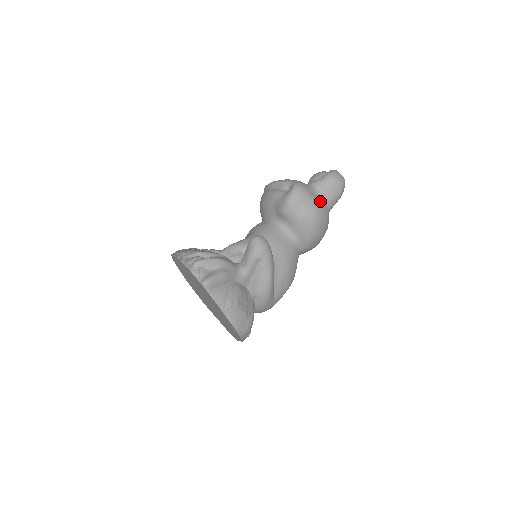
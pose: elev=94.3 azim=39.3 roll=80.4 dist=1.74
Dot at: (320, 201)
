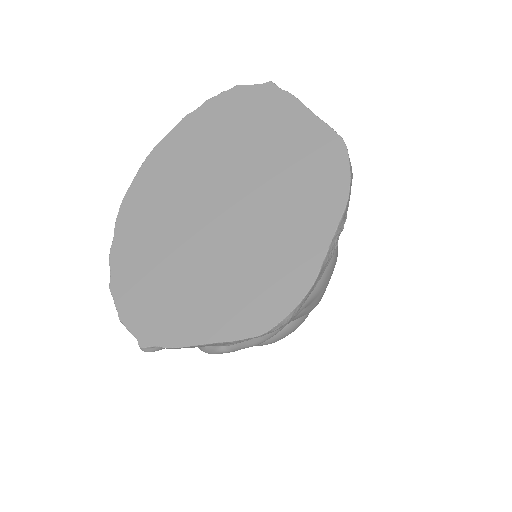
Dot at: occluded
